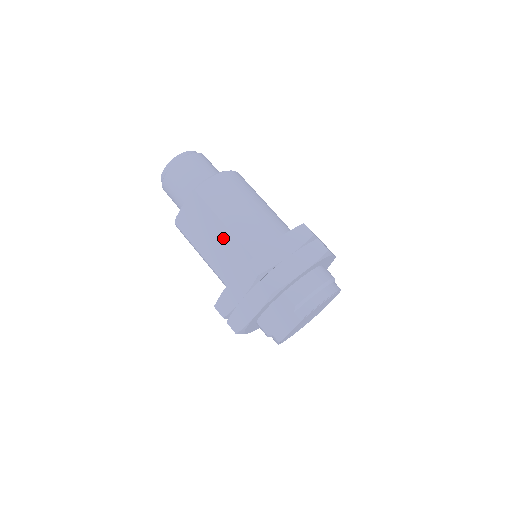
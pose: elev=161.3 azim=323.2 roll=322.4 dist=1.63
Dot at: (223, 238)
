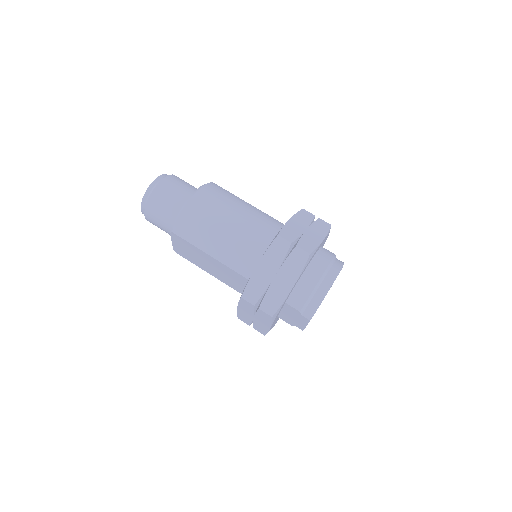
Dot at: (217, 265)
